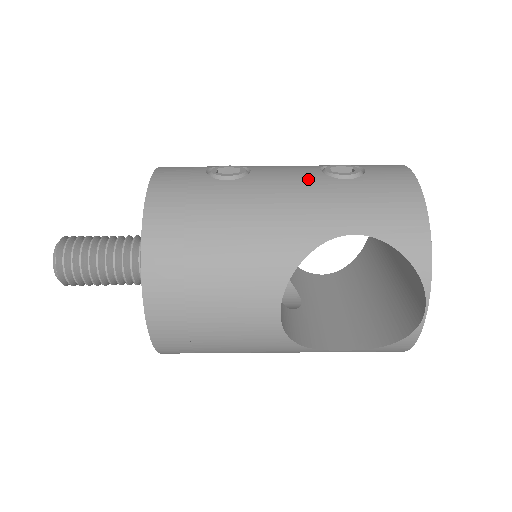
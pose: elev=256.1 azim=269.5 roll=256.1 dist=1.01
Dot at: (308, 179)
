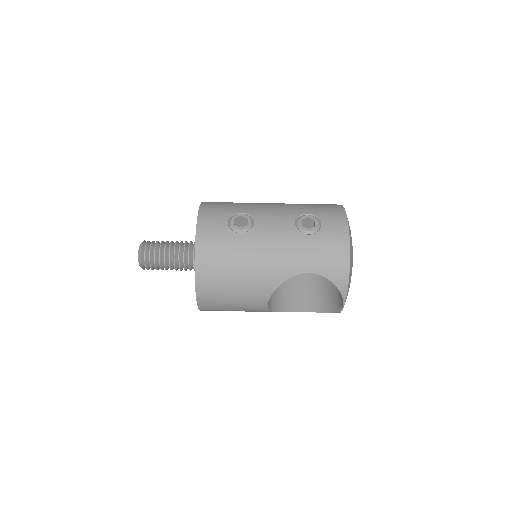
Dot at: (287, 234)
